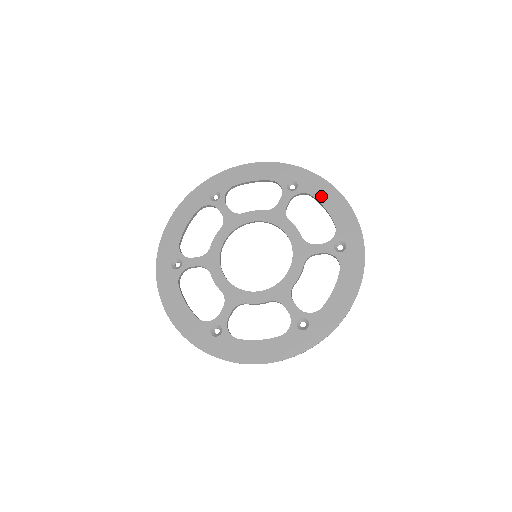
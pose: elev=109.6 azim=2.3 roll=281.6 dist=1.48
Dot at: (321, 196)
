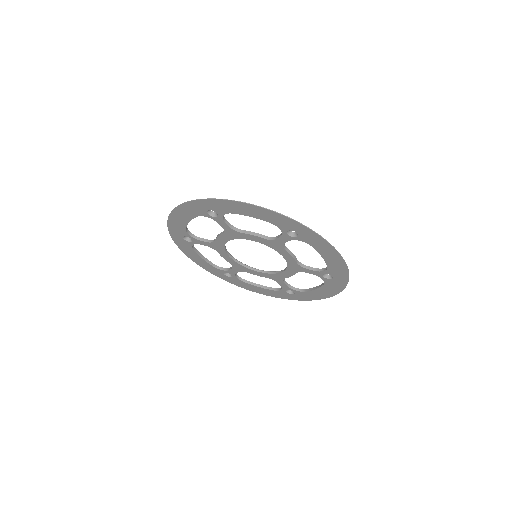
Dot at: (237, 211)
